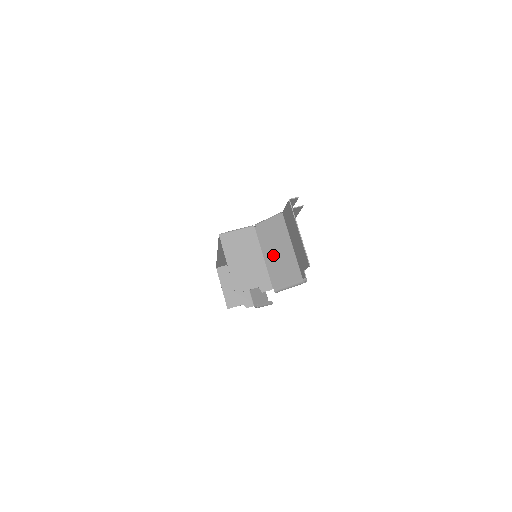
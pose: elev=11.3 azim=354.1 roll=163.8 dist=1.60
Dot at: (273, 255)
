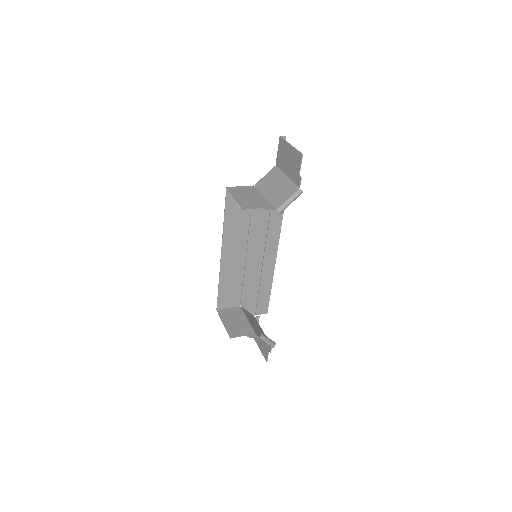
Dot at: (272, 190)
